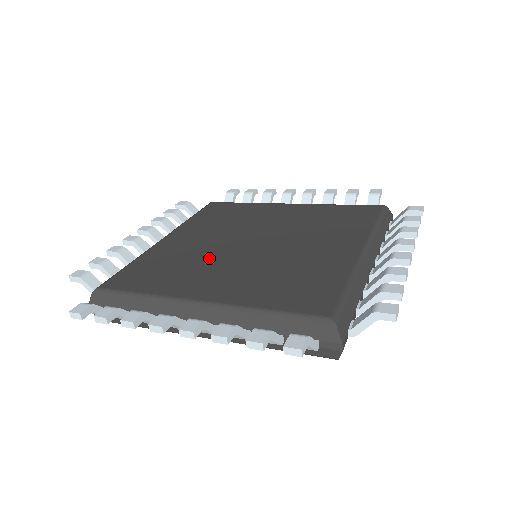
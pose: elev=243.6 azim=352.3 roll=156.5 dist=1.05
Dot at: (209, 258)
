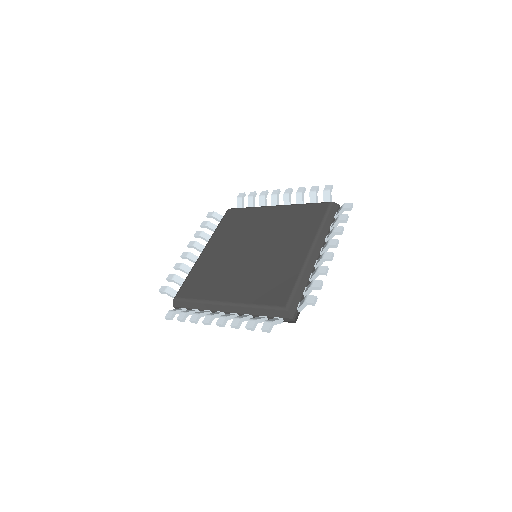
Dot at: (228, 267)
